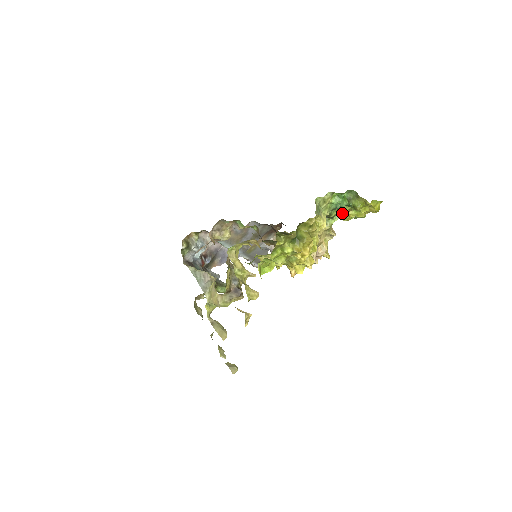
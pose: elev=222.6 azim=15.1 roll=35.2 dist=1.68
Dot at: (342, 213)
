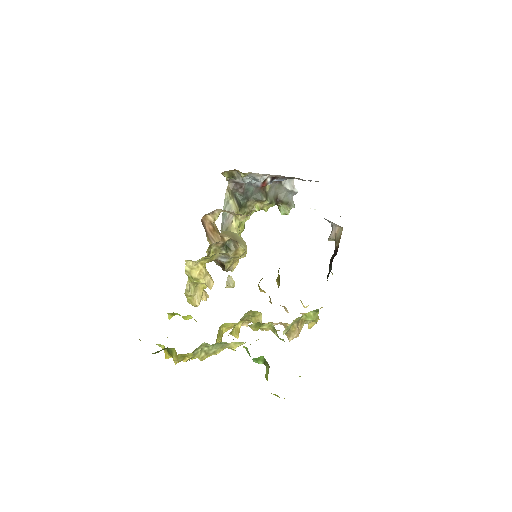
Dot at: occluded
